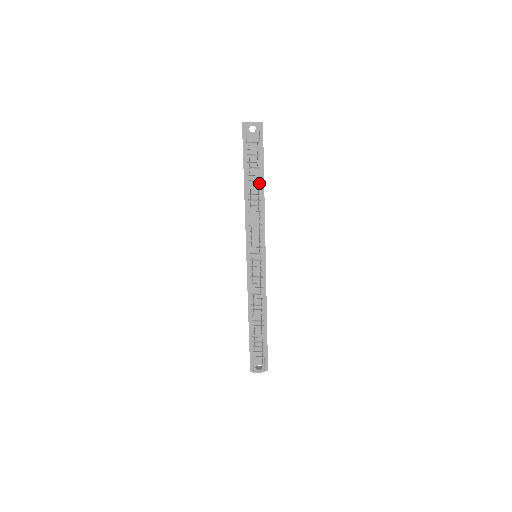
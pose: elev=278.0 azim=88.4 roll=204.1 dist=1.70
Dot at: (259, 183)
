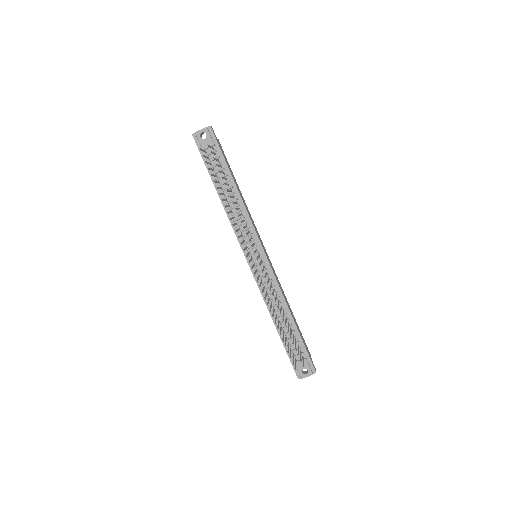
Dot at: (230, 183)
